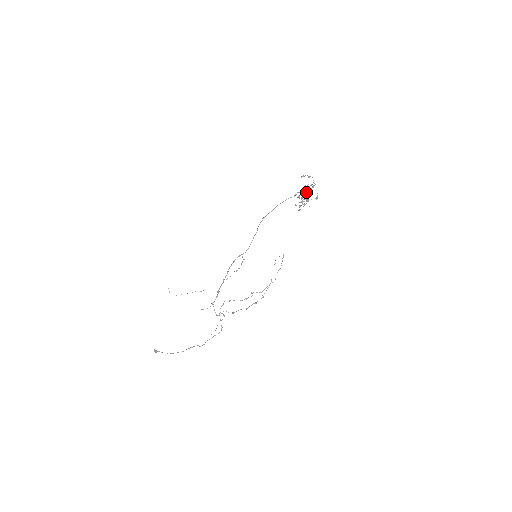
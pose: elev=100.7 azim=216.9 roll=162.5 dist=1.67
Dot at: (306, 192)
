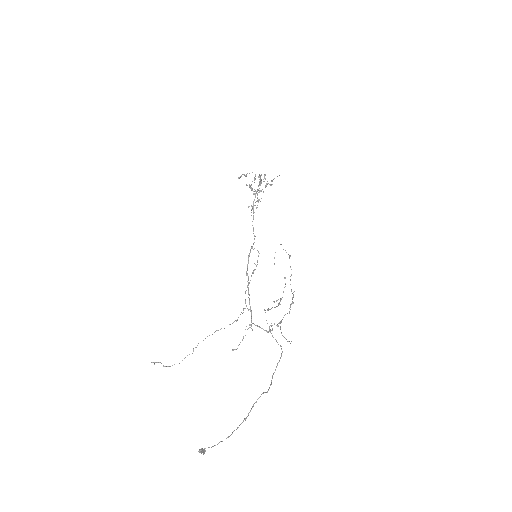
Dot at: (260, 180)
